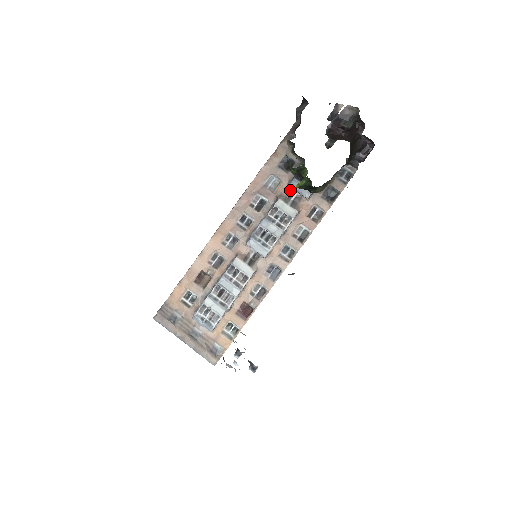
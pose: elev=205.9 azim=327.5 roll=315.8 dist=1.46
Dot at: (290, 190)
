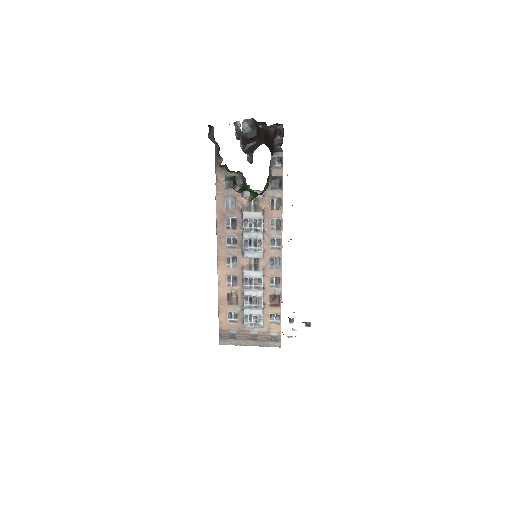
Dot at: (246, 199)
